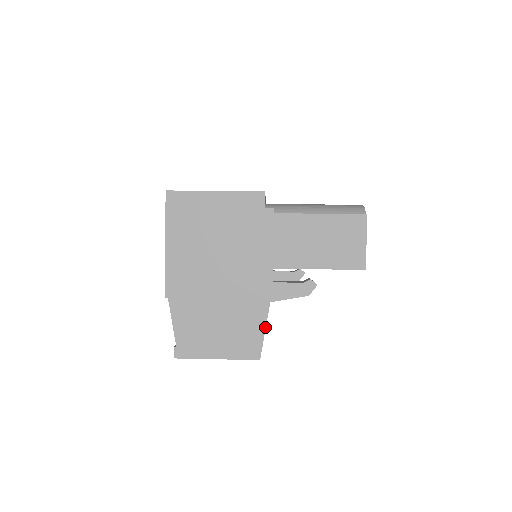
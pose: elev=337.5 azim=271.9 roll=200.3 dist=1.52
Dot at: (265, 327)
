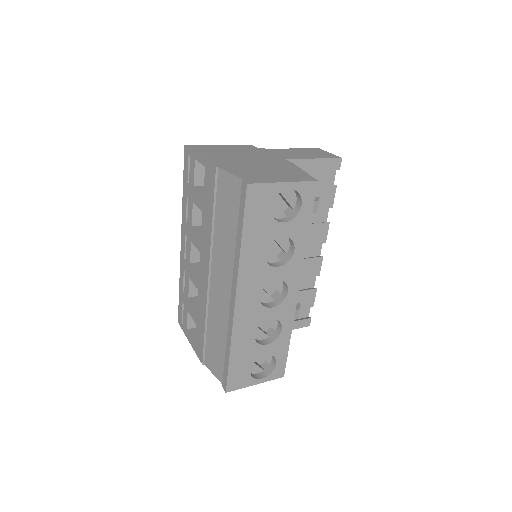
Dot at: (305, 172)
